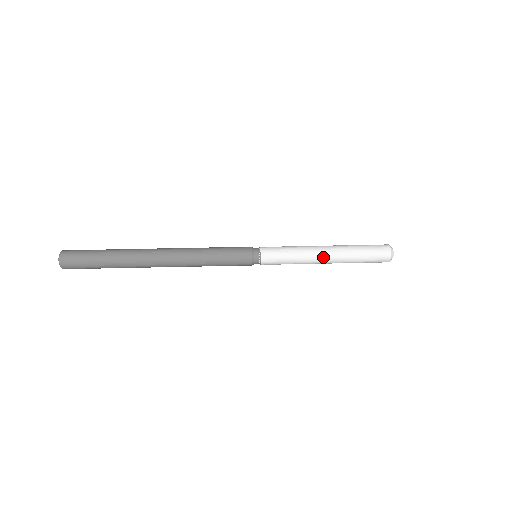
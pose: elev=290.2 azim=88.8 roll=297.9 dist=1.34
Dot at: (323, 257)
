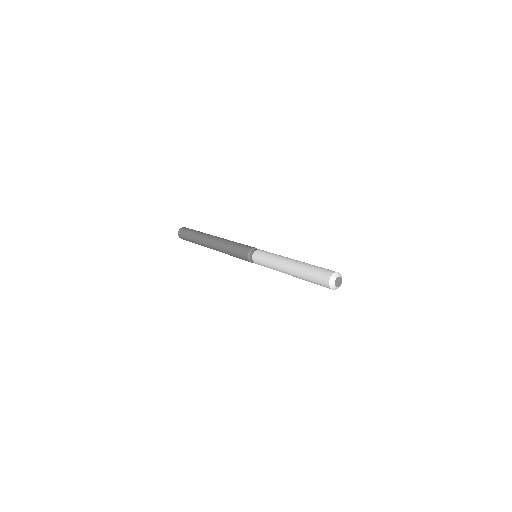
Dot at: (288, 262)
